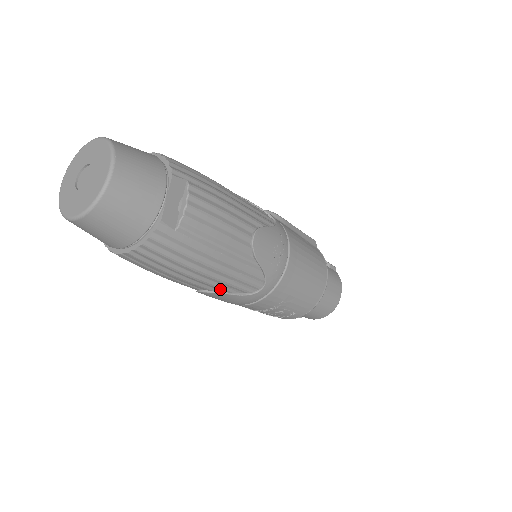
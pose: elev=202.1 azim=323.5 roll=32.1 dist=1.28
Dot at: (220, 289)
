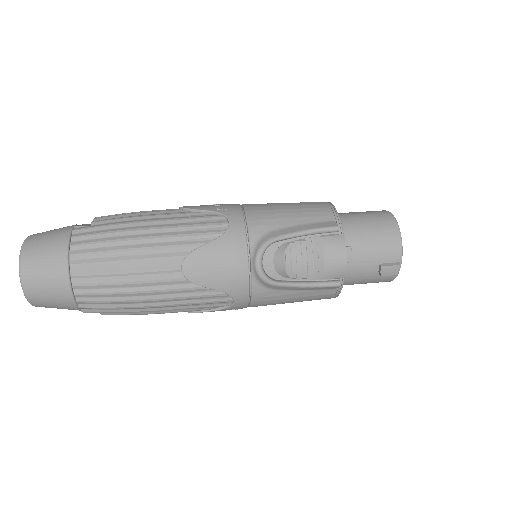
Dot at: occluded
